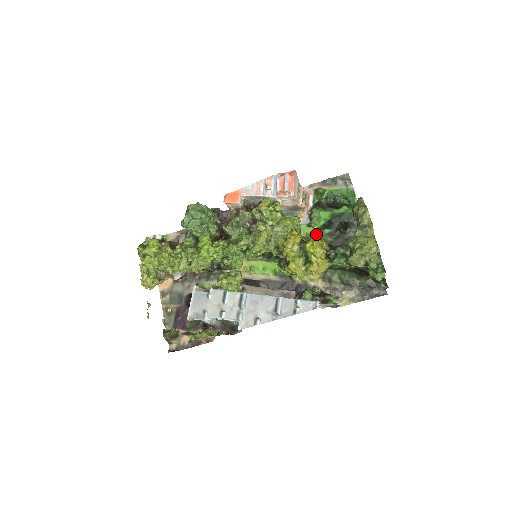
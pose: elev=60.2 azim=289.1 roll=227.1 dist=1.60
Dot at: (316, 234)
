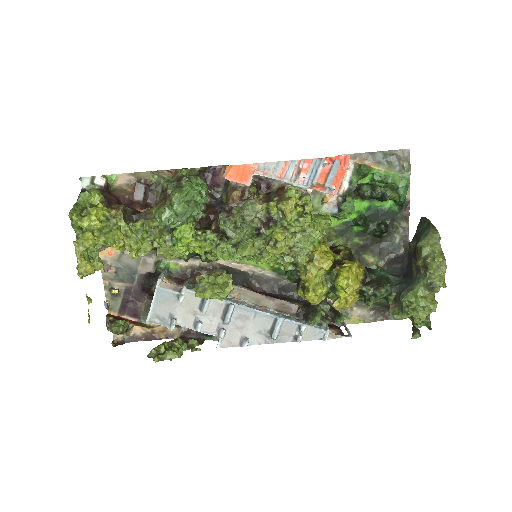
Dot at: (341, 230)
